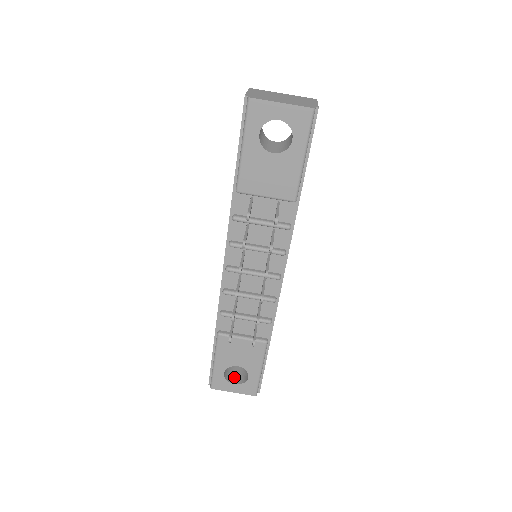
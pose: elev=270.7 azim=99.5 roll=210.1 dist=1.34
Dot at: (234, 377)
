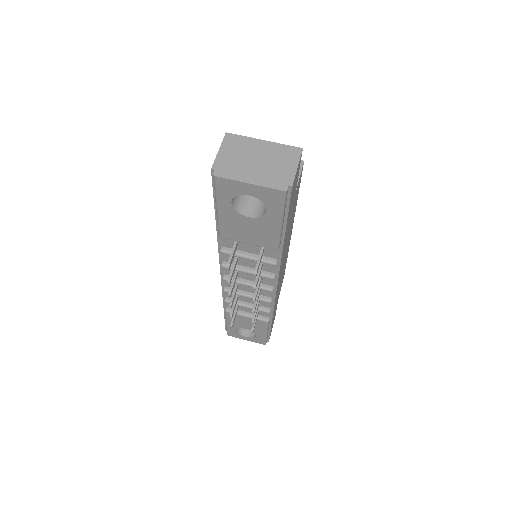
Dot at: (246, 329)
